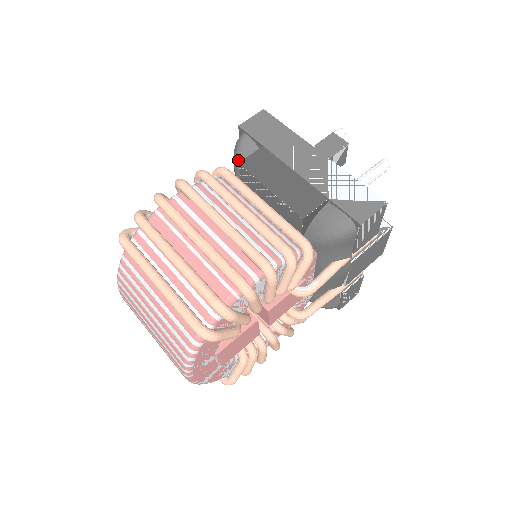
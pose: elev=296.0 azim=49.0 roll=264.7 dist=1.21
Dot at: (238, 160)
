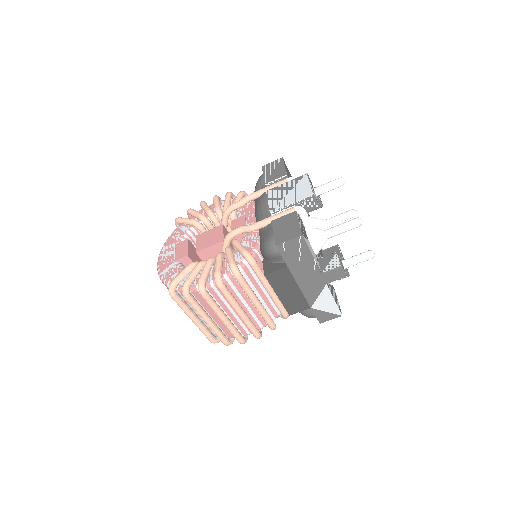
Dot at: (266, 256)
